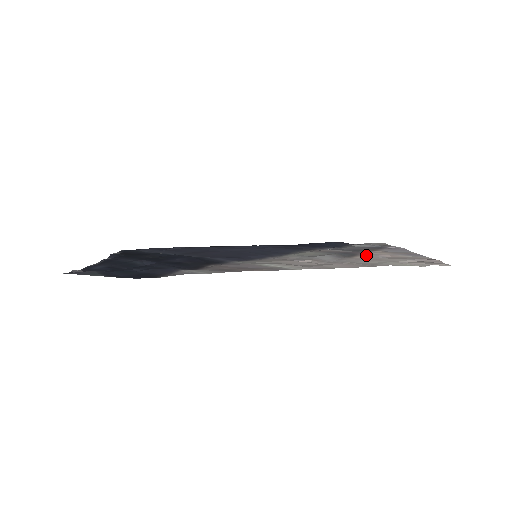
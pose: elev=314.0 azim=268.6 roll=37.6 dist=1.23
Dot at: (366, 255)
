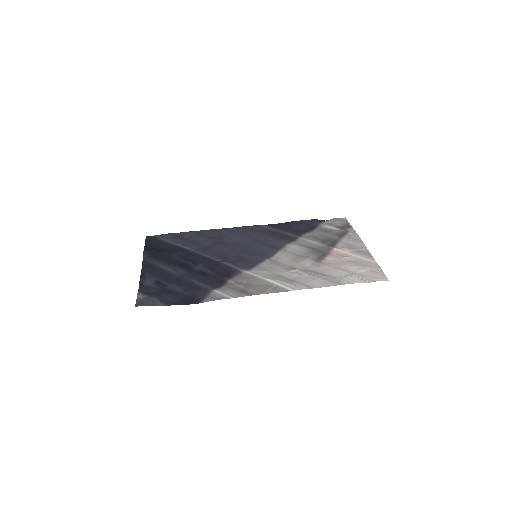
Dot at: (334, 256)
